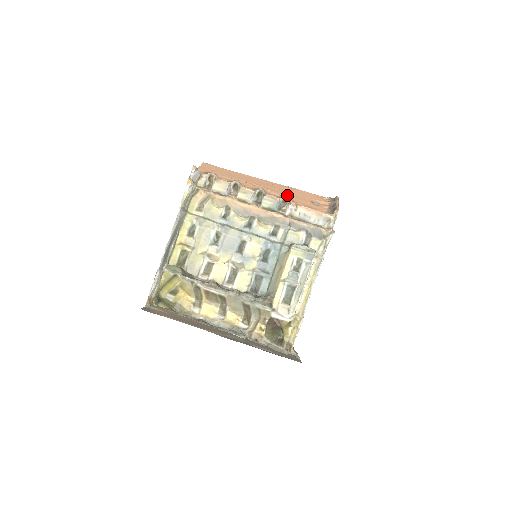
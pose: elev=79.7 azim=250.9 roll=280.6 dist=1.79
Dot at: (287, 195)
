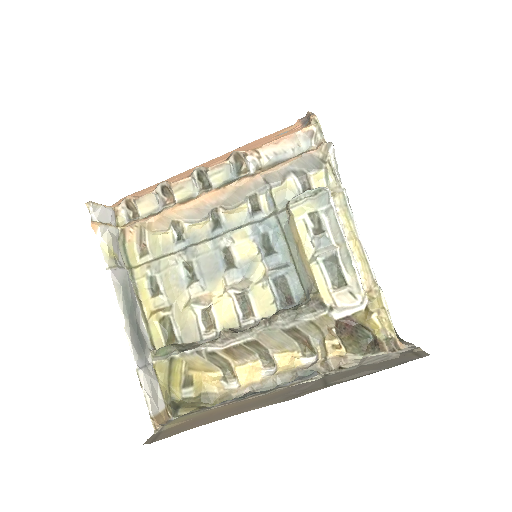
Dot at: occluded
